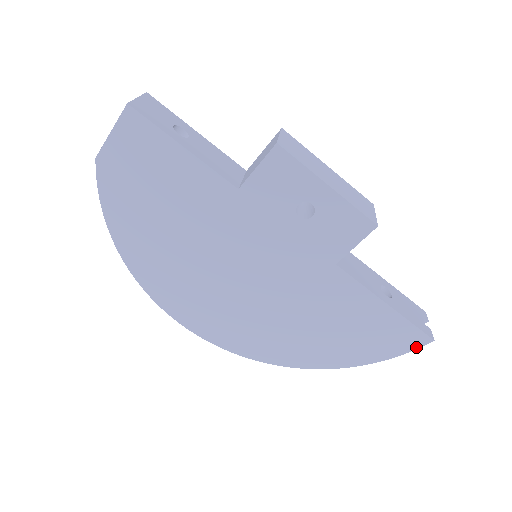
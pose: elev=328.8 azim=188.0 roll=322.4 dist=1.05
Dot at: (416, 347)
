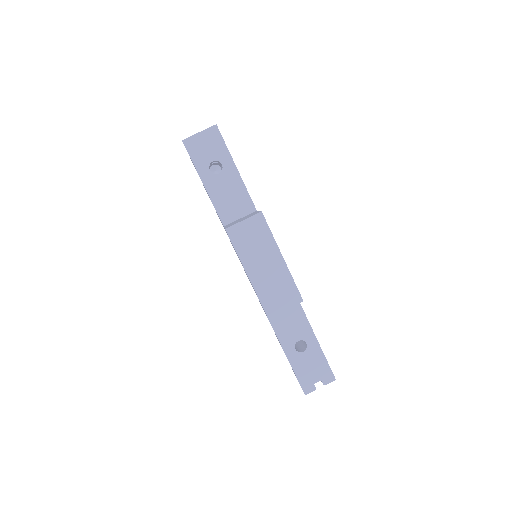
Dot at: occluded
